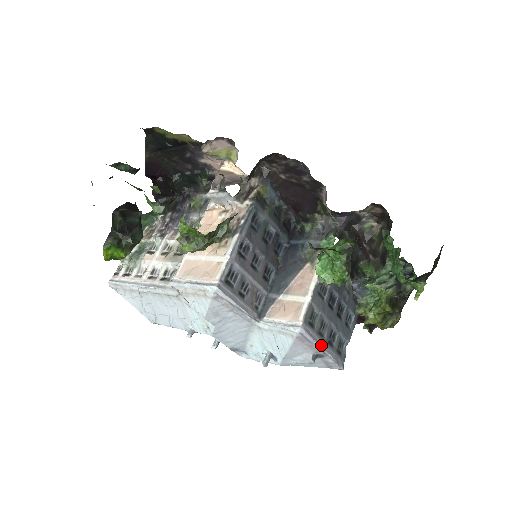
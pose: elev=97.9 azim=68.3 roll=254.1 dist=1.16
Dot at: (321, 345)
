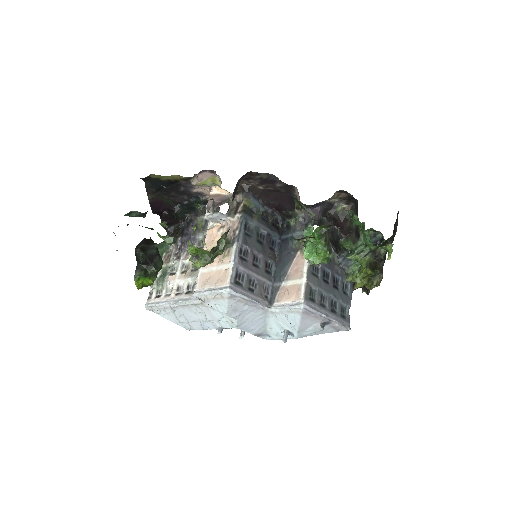
Dot at: (325, 314)
